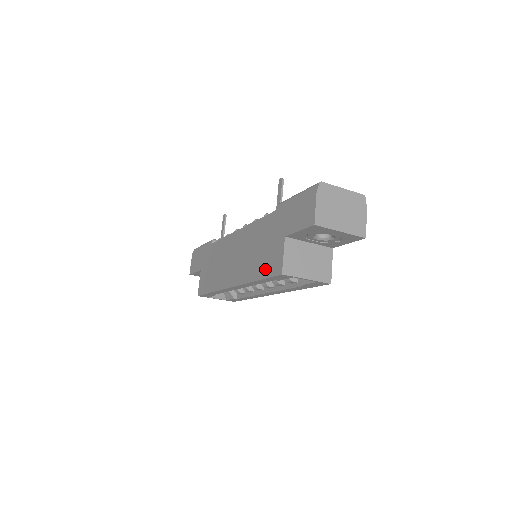
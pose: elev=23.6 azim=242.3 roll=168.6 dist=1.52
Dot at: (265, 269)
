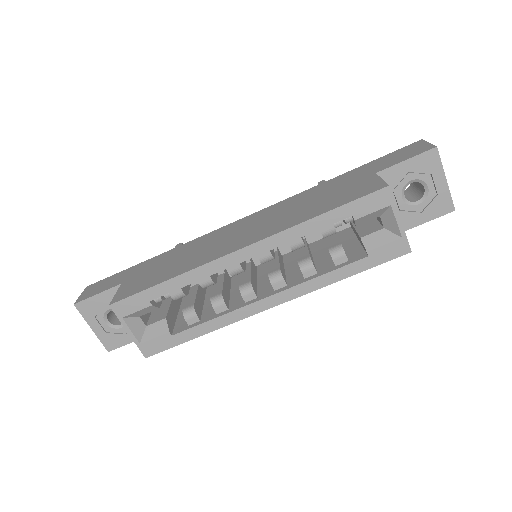
Dot at: (341, 200)
